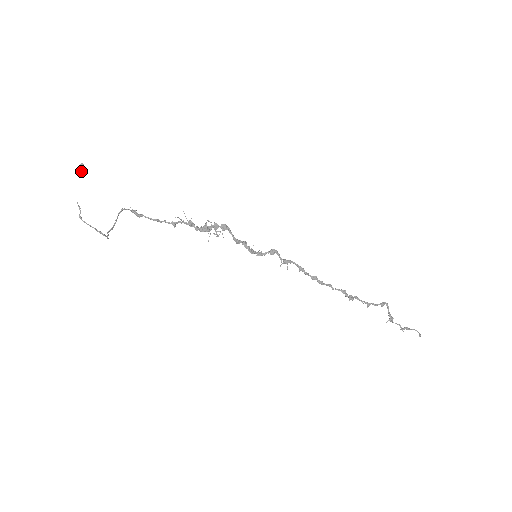
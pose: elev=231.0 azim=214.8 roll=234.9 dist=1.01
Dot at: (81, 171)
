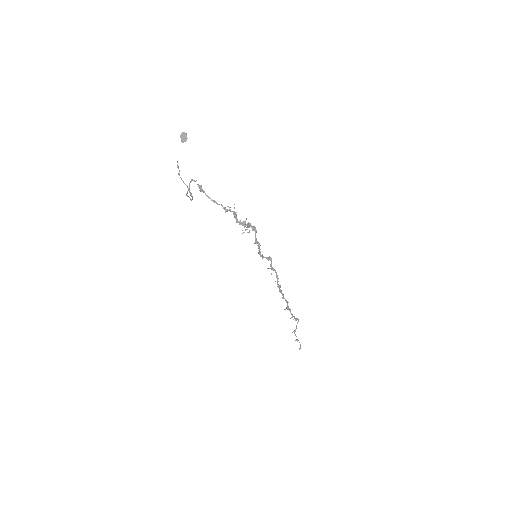
Dot at: (183, 138)
